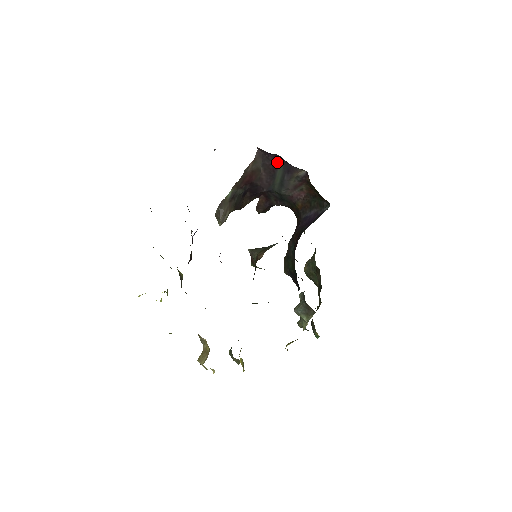
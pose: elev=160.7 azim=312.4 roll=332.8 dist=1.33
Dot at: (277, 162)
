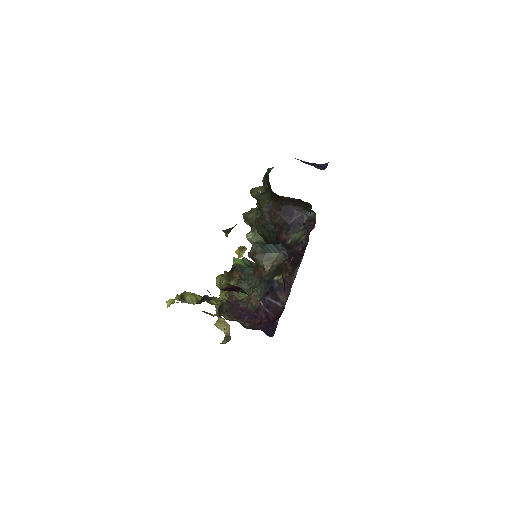
Dot at: (290, 200)
